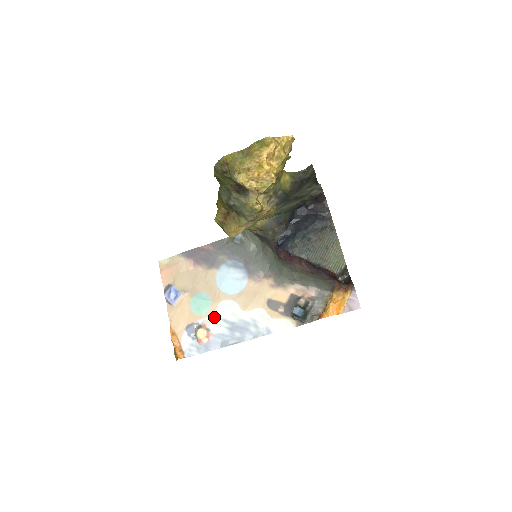
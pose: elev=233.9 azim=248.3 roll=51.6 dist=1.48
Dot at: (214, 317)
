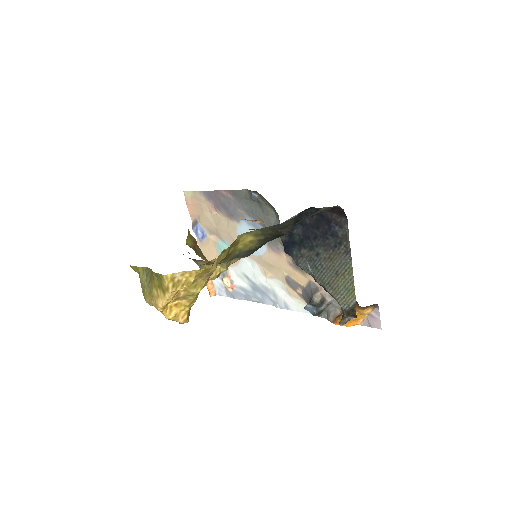
Dot at: (237, 270)
